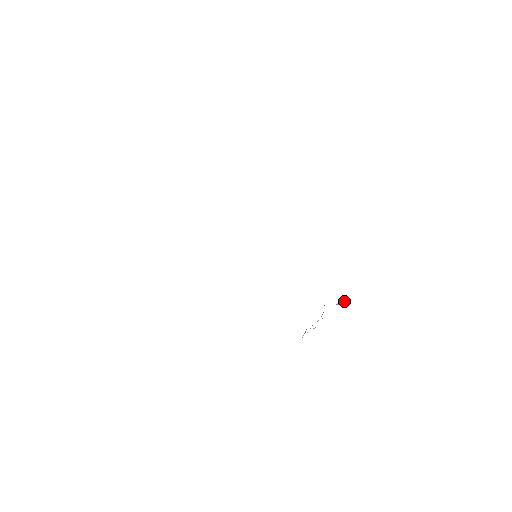
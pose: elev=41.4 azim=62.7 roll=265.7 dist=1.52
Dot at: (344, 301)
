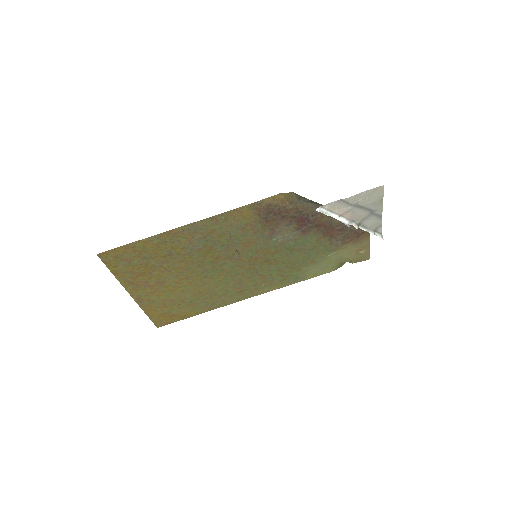
Dot at: occluded
